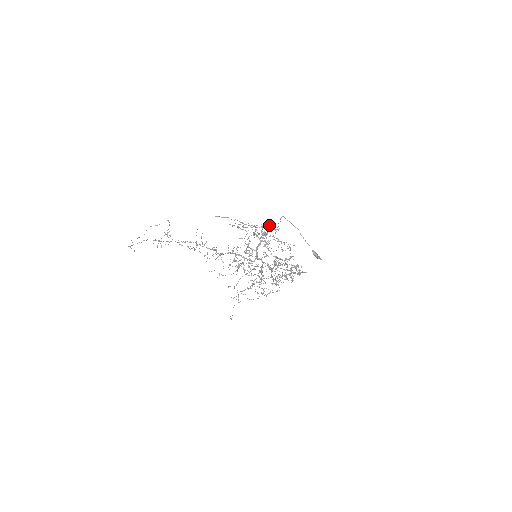
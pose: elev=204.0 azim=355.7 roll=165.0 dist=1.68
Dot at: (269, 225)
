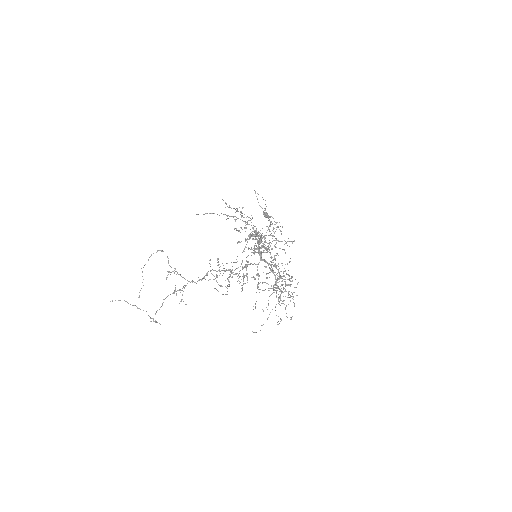
Dot at: occluded
